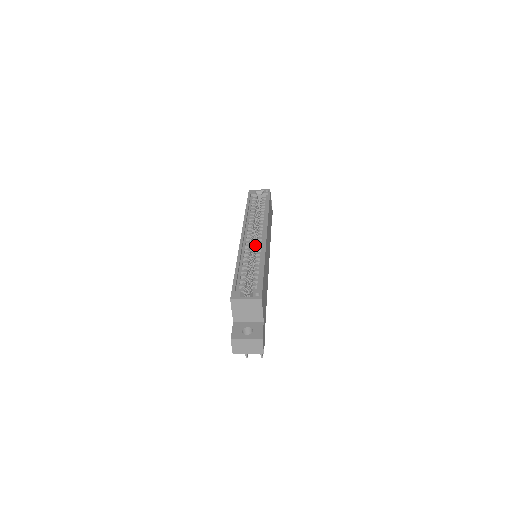
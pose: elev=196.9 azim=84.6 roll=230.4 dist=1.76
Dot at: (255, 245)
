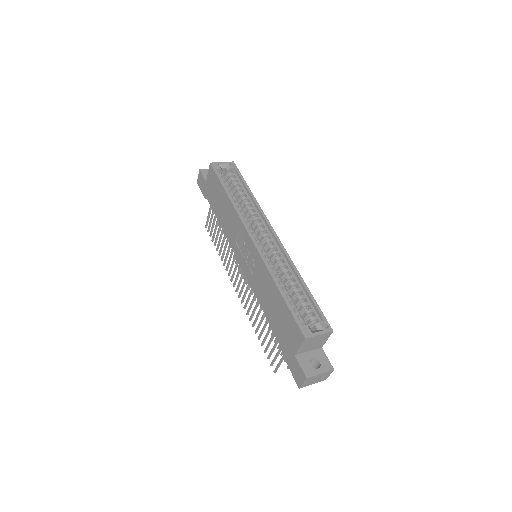
Dot at: (266, 249)
